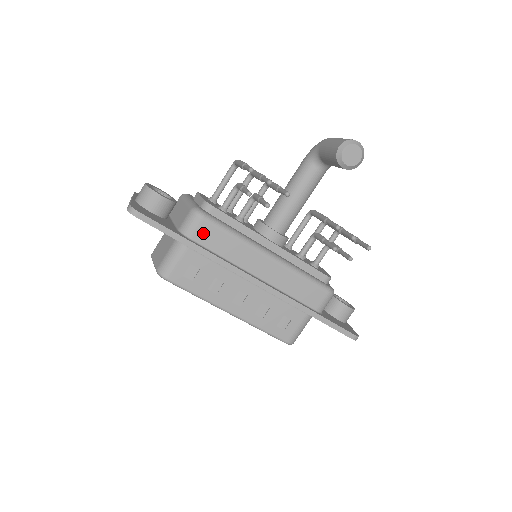
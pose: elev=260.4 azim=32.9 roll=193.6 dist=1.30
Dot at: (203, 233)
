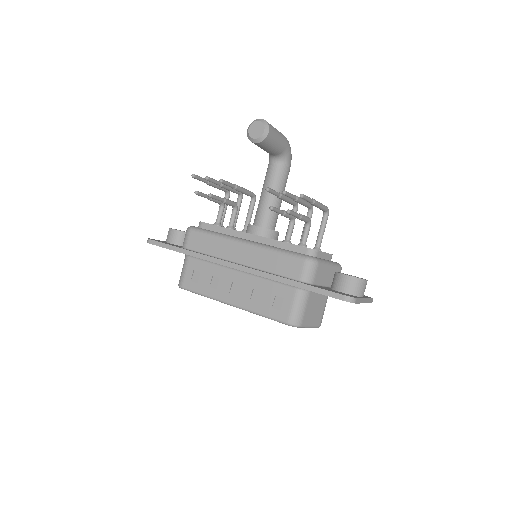
Dot at: (193, 241)
